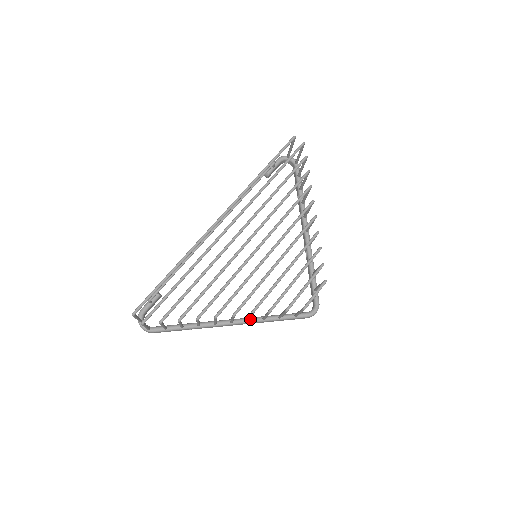
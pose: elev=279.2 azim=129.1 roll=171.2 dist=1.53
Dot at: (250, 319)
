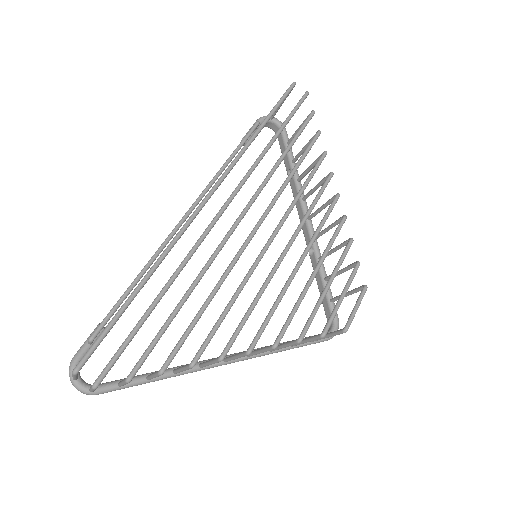
Dot at: occluded
